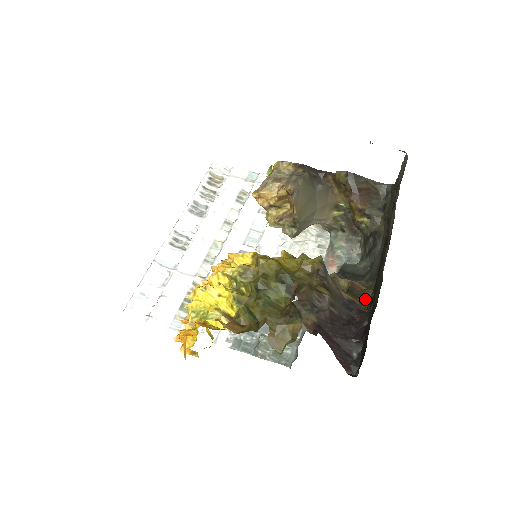
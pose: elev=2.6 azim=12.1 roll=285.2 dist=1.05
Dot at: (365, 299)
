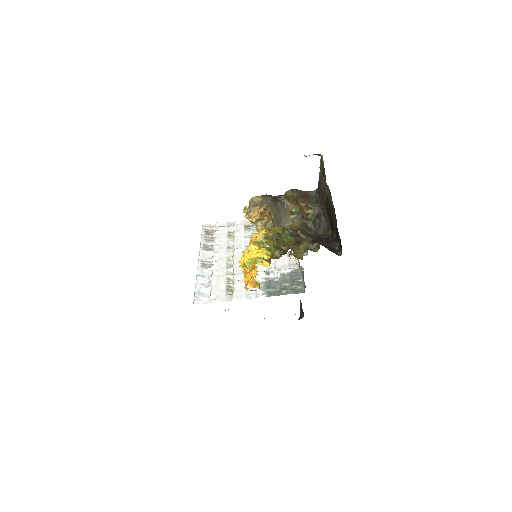
Dot at: occluded
